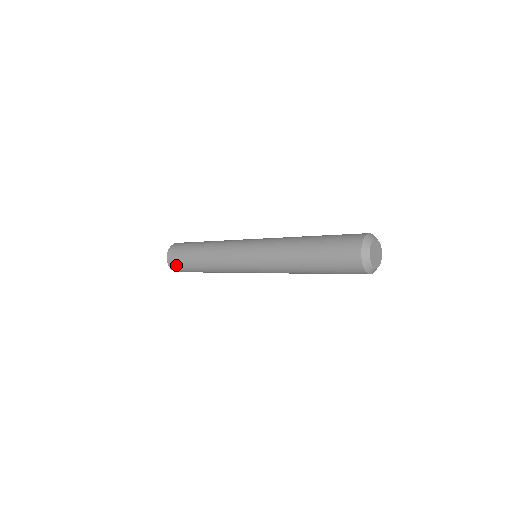
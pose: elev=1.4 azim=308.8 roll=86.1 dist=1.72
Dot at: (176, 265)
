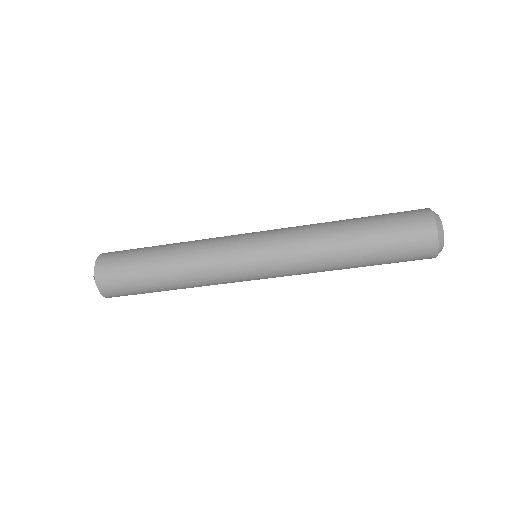
Dot at: (113, 282)
